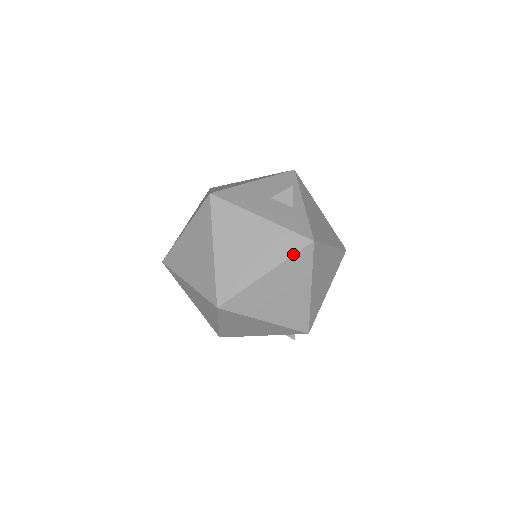
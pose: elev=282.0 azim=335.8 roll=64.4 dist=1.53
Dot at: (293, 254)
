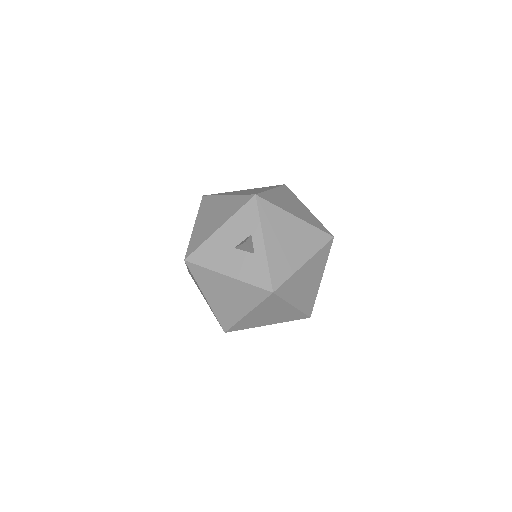
Dot at: (261, 302)
